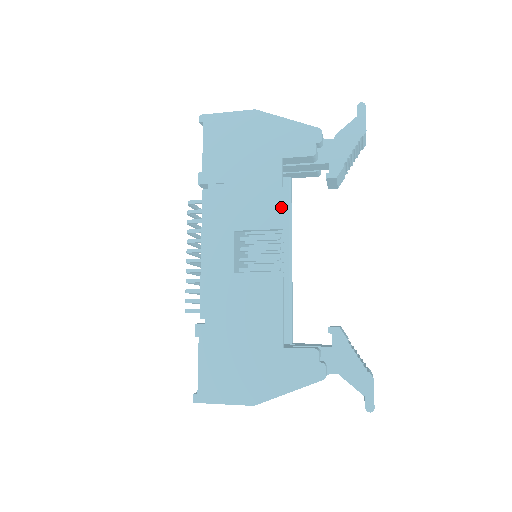
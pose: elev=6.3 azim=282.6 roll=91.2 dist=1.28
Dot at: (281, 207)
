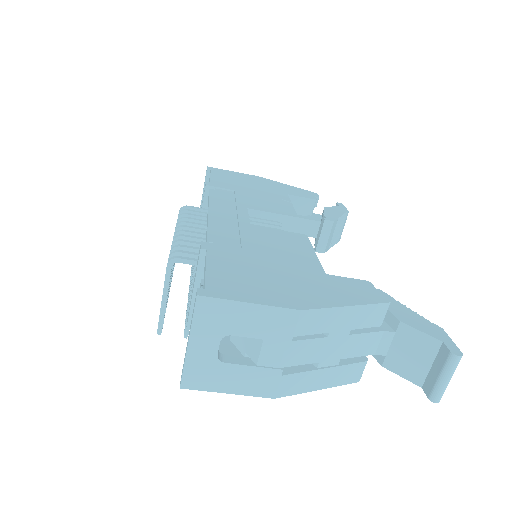
Dot at: (293, 209)
